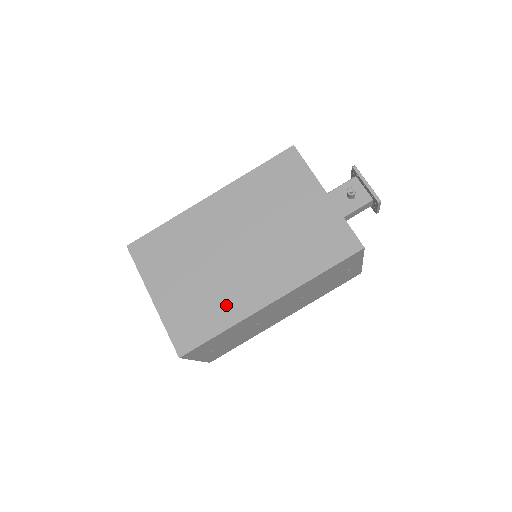
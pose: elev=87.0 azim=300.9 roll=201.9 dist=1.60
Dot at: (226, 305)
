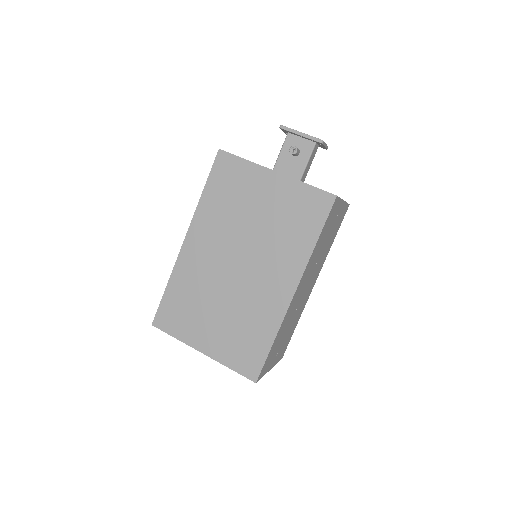
Dot at: (261, 318)
